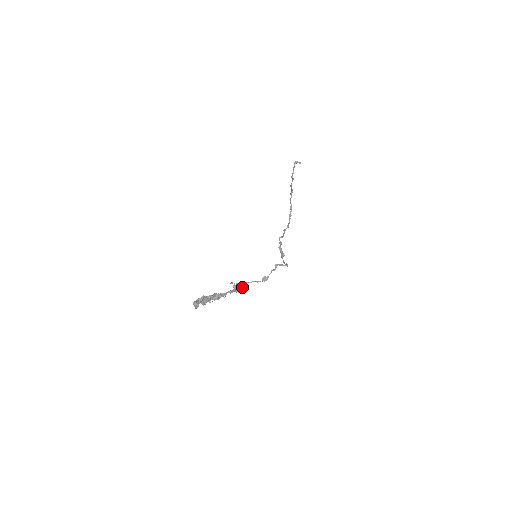
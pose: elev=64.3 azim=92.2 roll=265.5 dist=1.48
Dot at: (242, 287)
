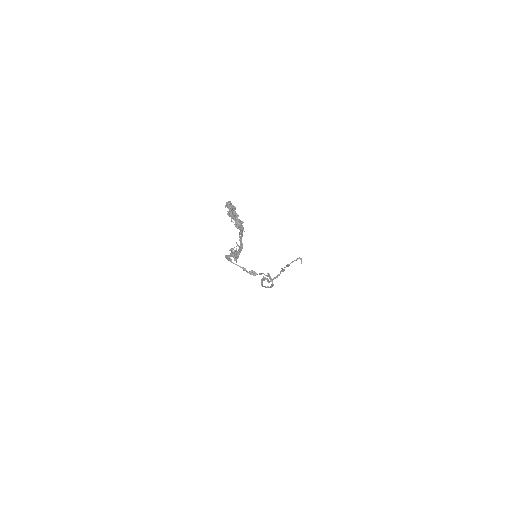
Dot at: (239, 254)
